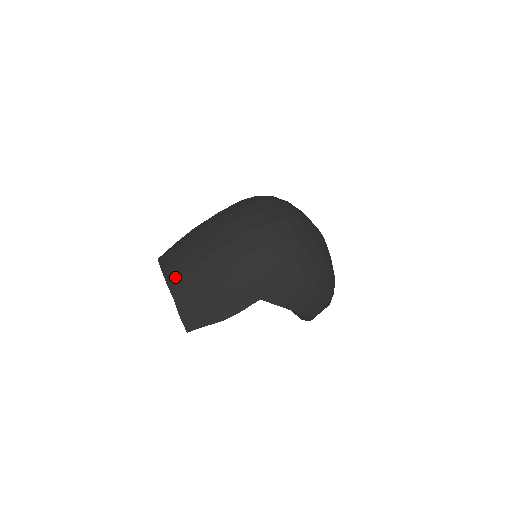
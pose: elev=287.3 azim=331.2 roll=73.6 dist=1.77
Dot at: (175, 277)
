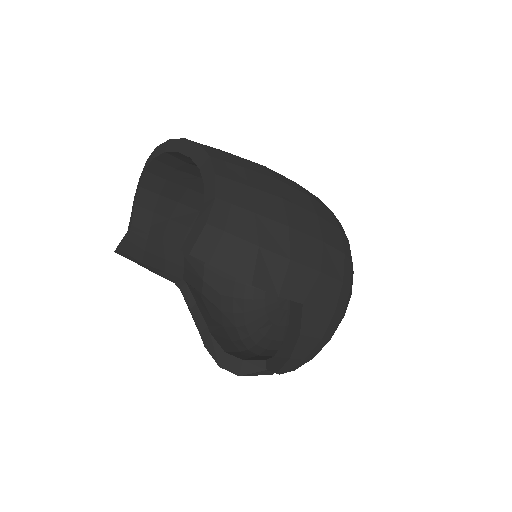
Dot at: (234, 179)
